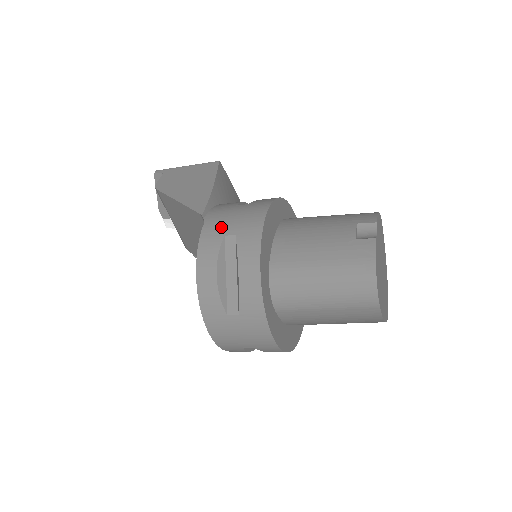
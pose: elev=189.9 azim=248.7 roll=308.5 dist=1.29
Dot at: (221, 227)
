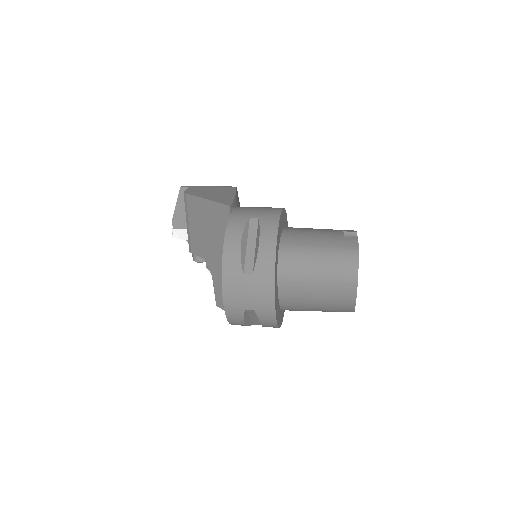
Dot at: (247, 213)
